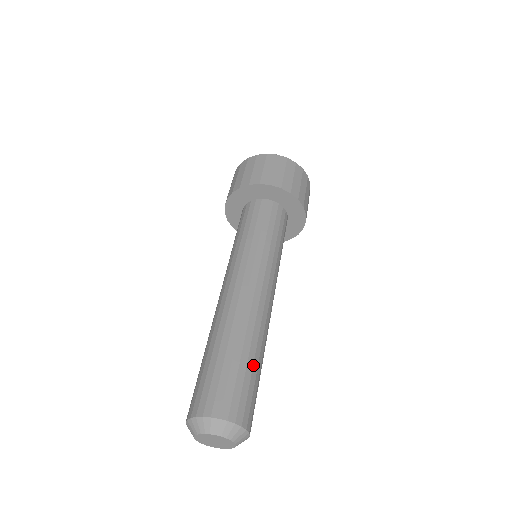
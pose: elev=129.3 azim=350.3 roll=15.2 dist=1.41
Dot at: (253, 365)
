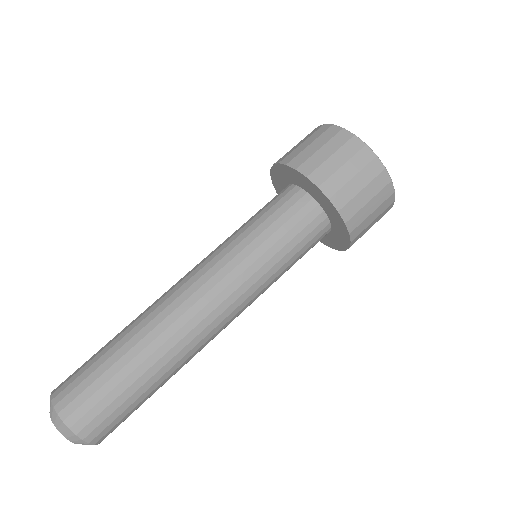
Dot at: (145, 391)
